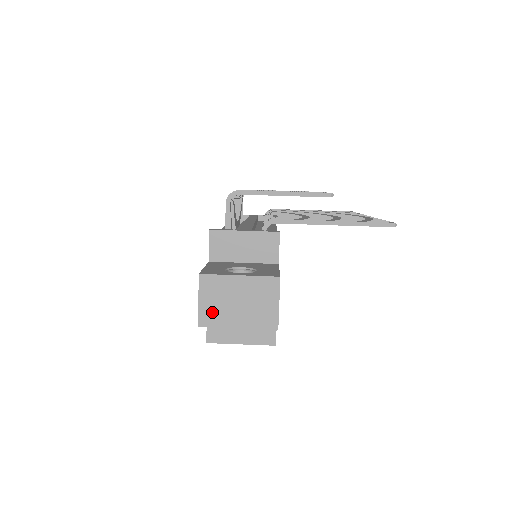
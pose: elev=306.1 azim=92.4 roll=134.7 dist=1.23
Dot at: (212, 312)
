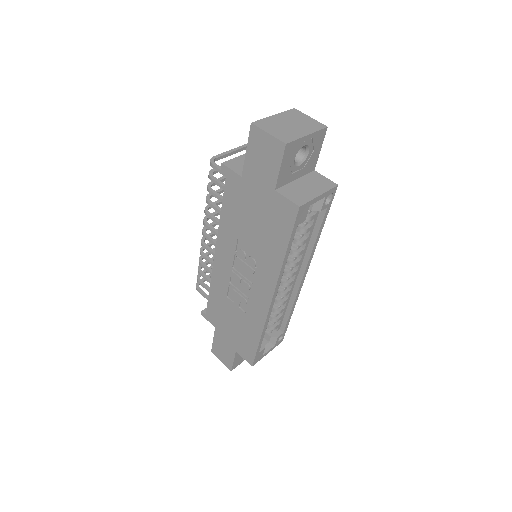
Dot at: (283, 135)
